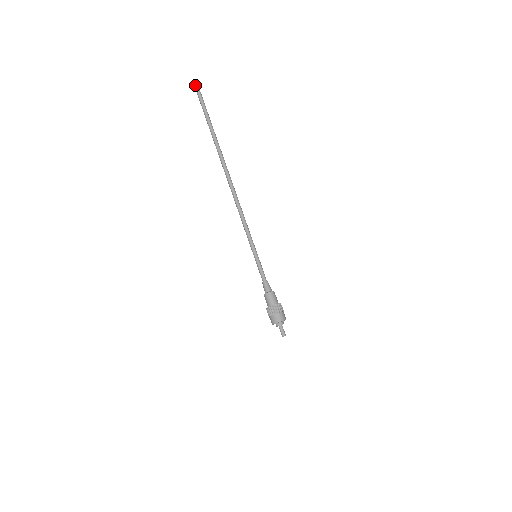
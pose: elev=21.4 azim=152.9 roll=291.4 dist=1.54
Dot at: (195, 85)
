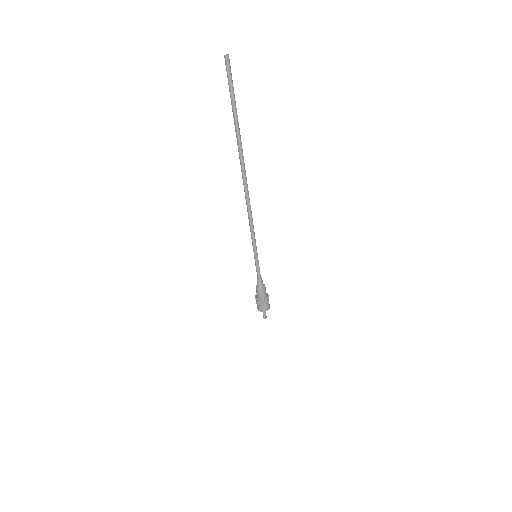
Dot at: (228, 60)
